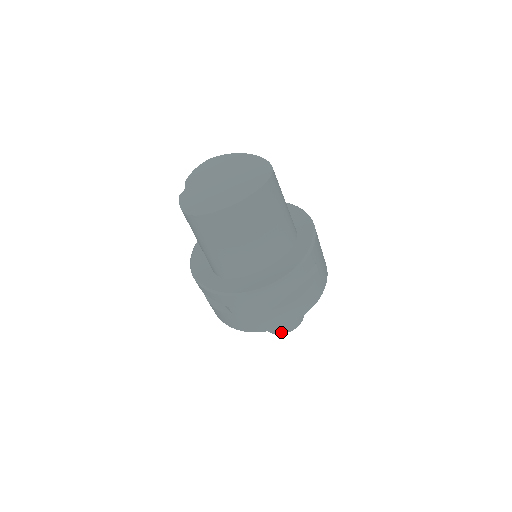
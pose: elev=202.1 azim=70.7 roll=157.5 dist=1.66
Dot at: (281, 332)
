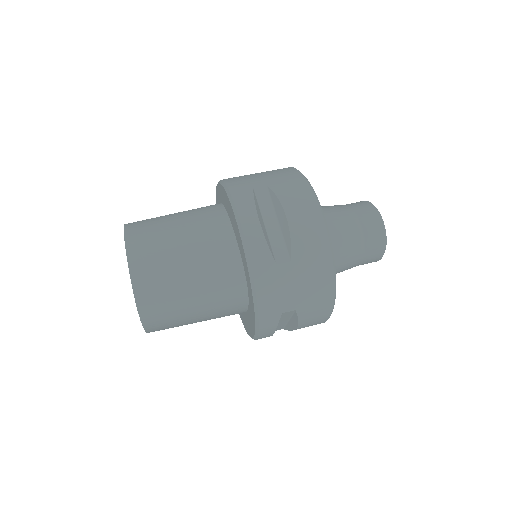
Dot at: occluded
